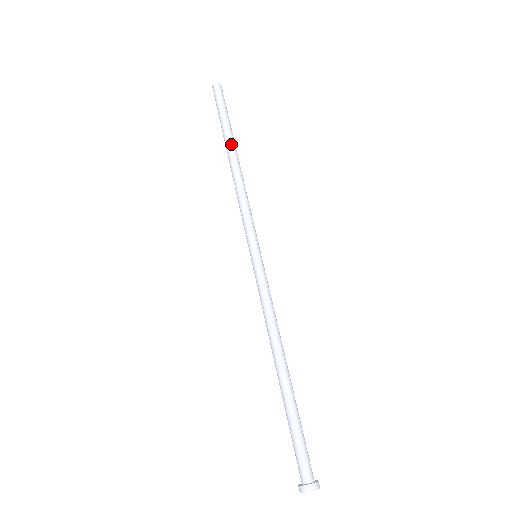
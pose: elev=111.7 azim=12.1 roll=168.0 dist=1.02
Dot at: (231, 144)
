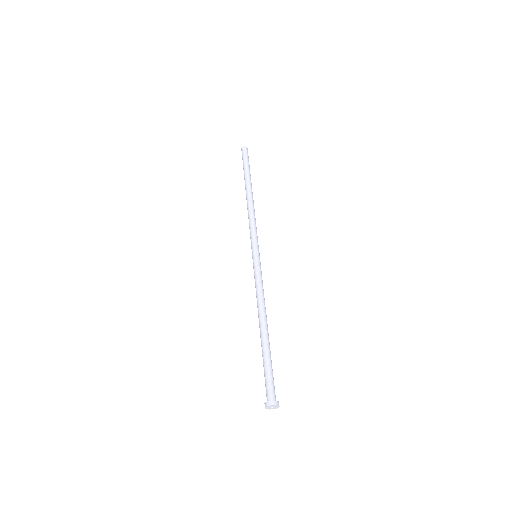
Dot at: (251, 185)
